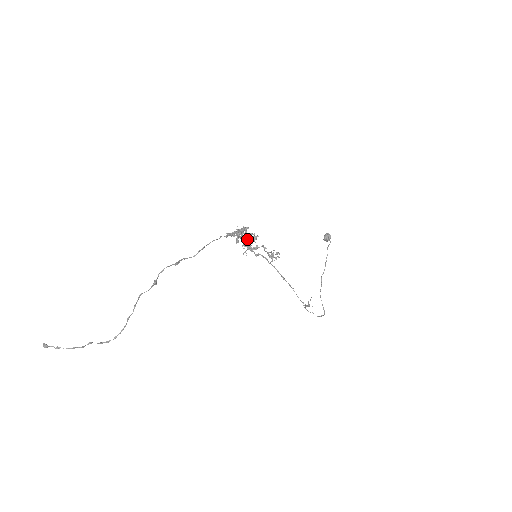
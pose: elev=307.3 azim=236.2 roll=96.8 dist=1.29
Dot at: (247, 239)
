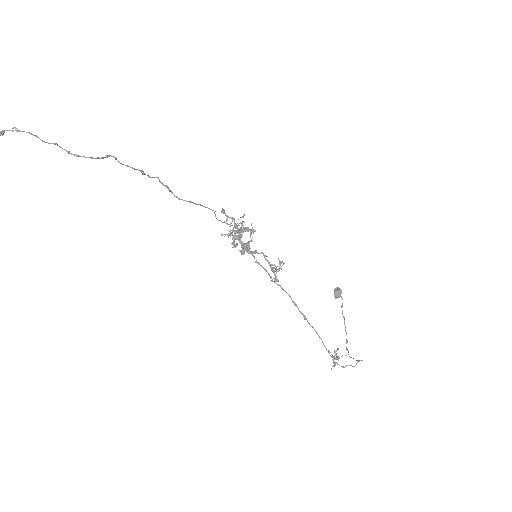
Dot at: occluded
